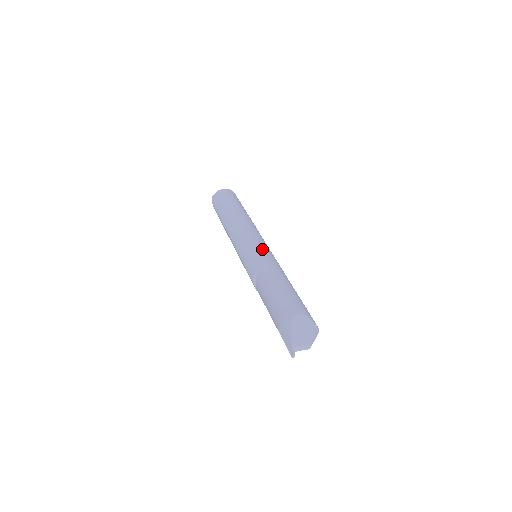
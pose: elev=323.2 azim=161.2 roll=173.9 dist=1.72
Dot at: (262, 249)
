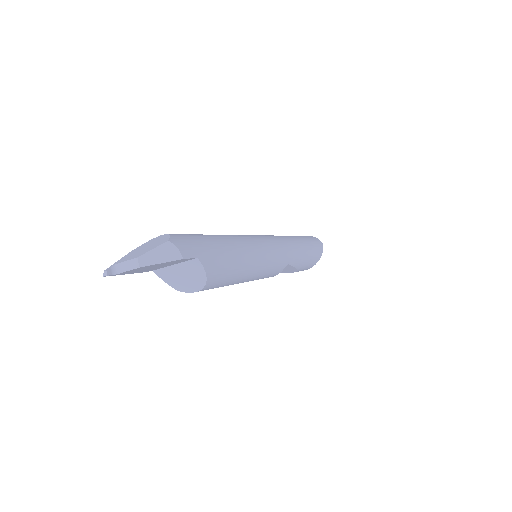
Dot at: occluded
